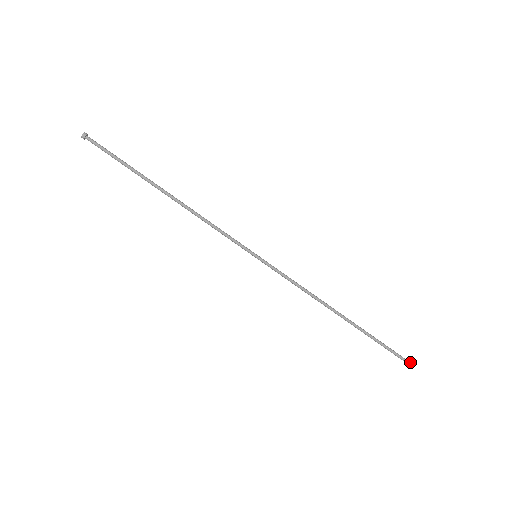
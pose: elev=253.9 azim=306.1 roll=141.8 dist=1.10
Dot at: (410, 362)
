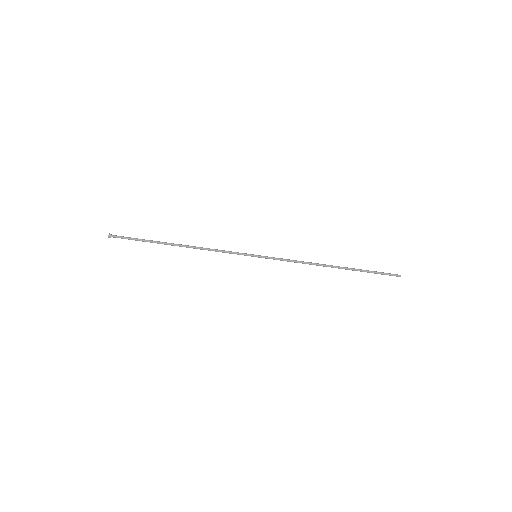
Dot at: (400, 275)
